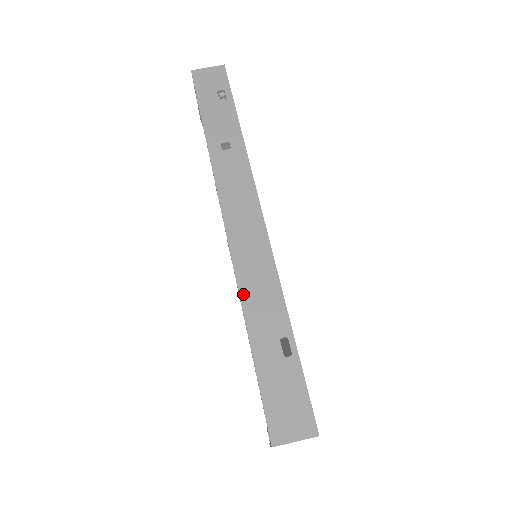
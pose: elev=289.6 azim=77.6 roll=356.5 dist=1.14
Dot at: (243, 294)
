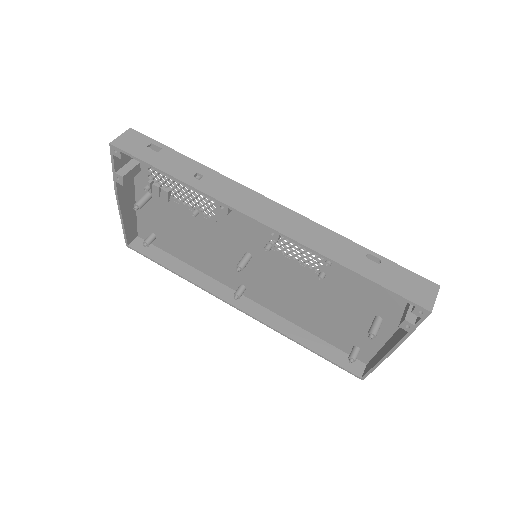
Dot at: (320, 251)
